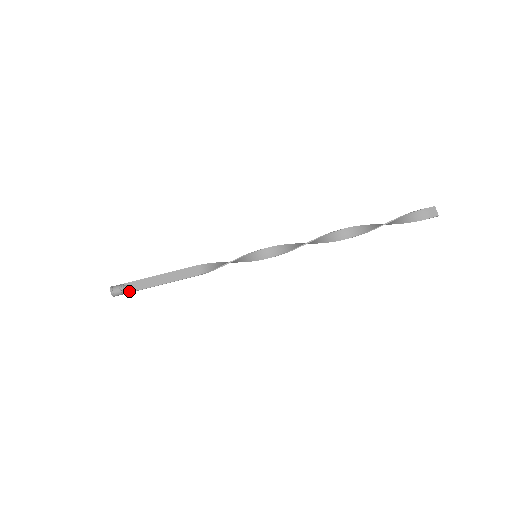
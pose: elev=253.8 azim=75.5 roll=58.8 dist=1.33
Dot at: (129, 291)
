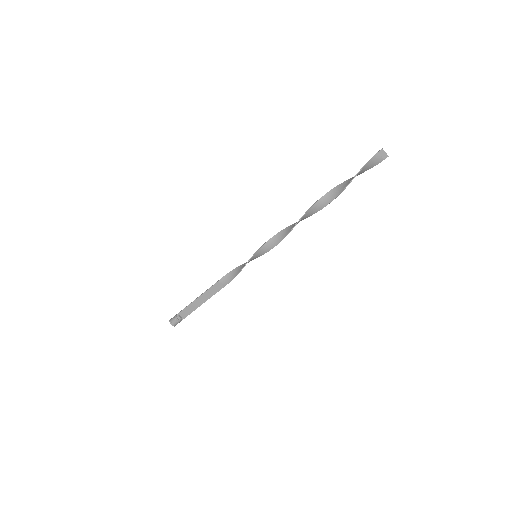
Dot at: (183, 318)
